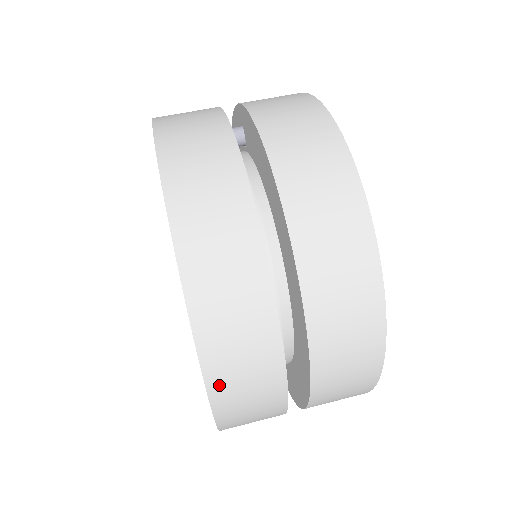
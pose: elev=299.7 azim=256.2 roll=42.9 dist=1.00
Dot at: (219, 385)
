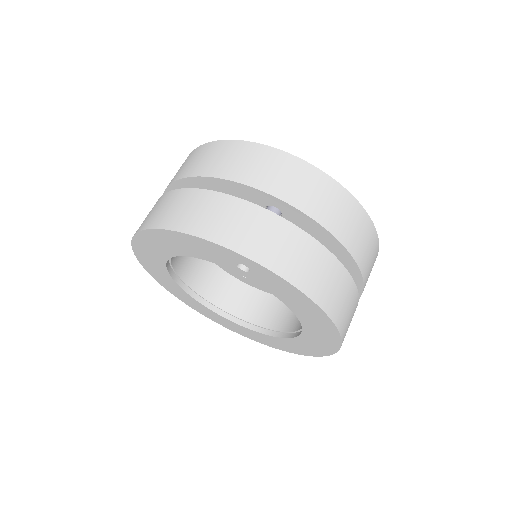
Dot at: occluded
